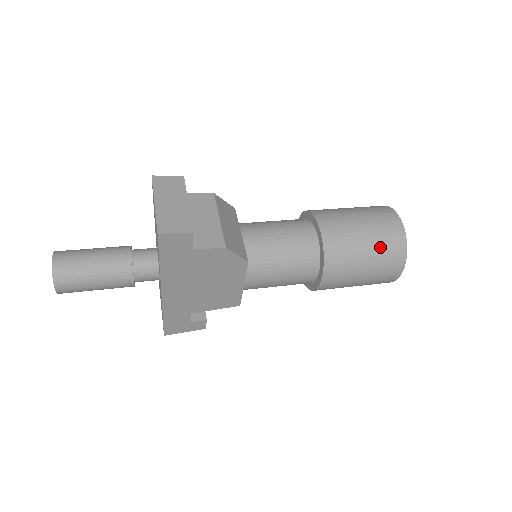
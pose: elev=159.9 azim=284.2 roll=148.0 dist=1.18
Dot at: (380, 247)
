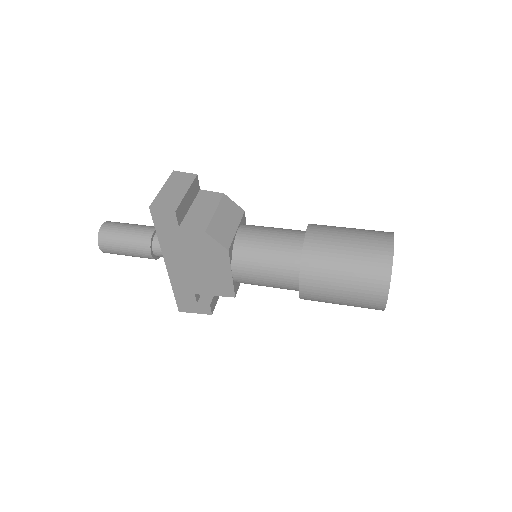
Dot at: (361, 265)
